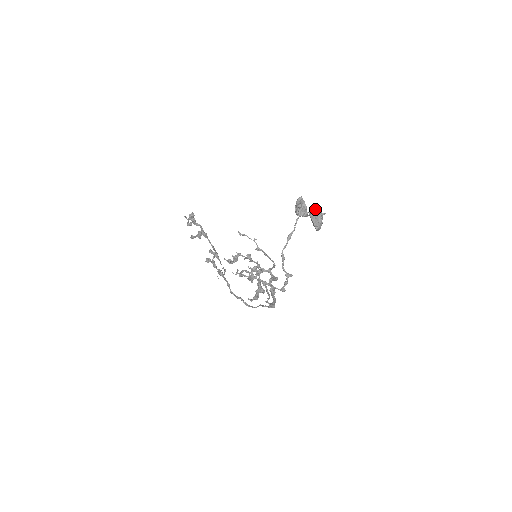
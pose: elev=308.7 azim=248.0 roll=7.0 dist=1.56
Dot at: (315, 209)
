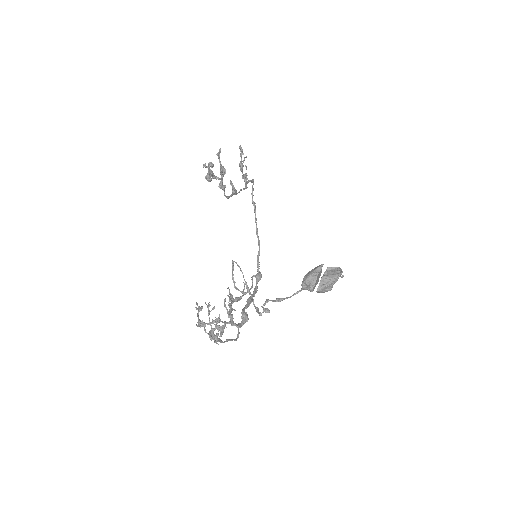
Dot at: (331, 278)
